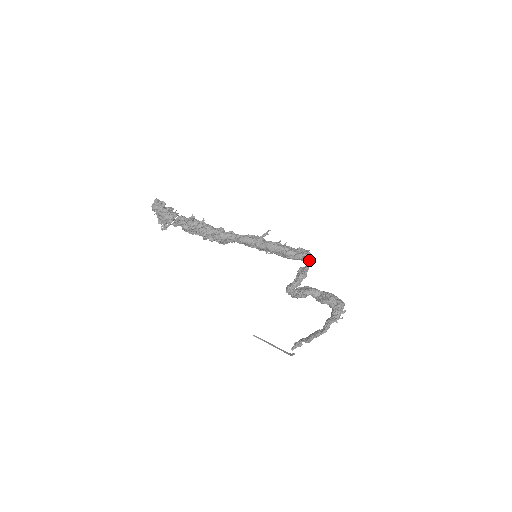
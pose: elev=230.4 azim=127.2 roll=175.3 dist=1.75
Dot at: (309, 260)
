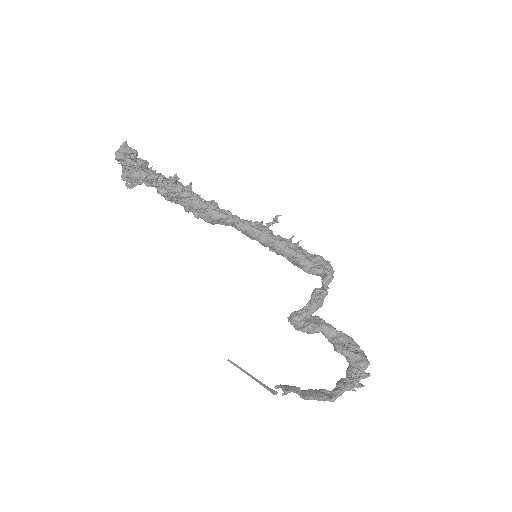
Dot at: (330, 280)
